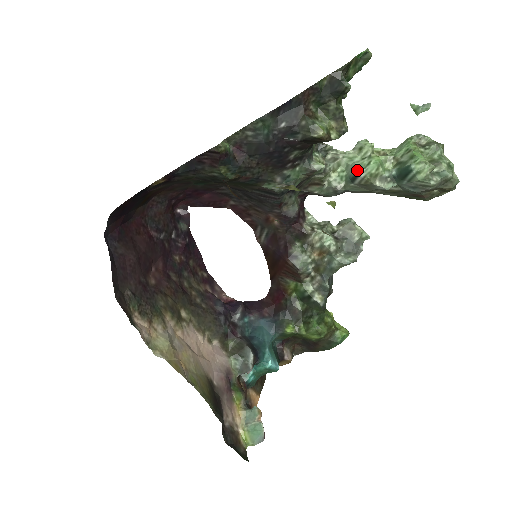
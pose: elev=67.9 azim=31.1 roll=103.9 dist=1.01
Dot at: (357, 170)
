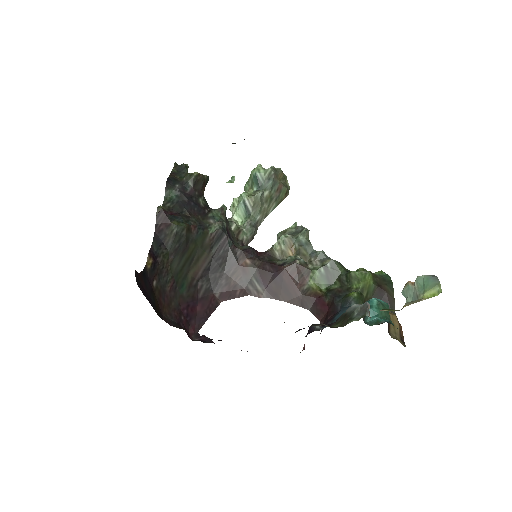
Dot at: (242, 203)
